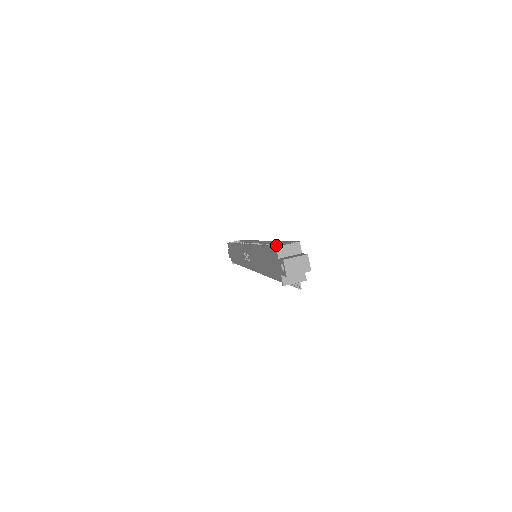
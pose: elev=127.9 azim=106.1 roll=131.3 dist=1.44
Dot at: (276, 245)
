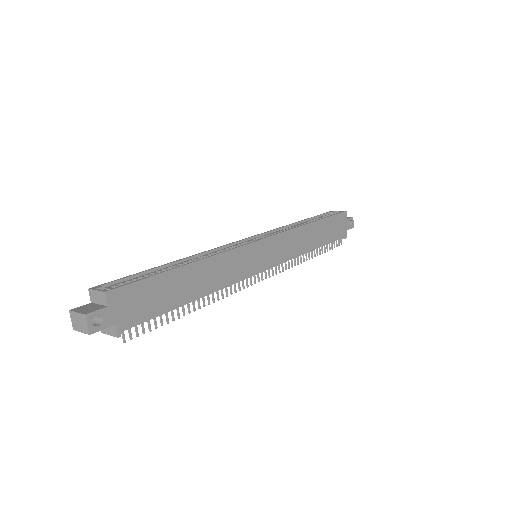
Dot at: occluded
